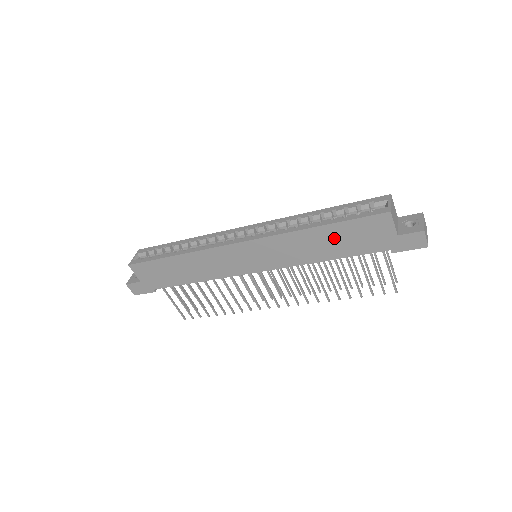
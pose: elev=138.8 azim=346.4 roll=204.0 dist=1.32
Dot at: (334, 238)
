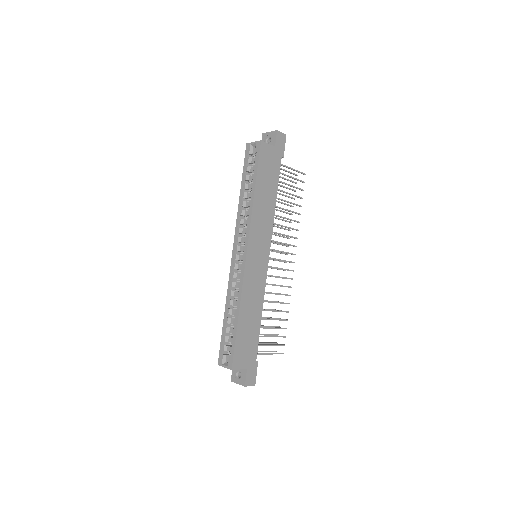
Dot at: (264, 186)
